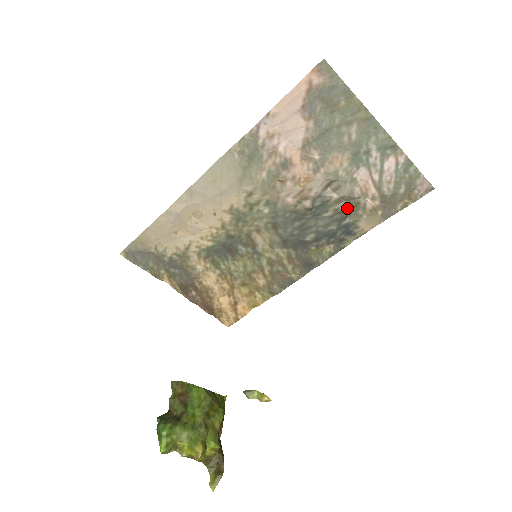
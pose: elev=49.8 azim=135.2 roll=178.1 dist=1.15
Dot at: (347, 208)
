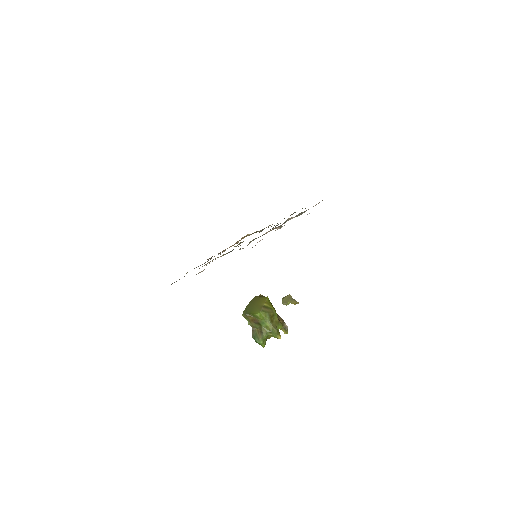
Dot at: occluded
